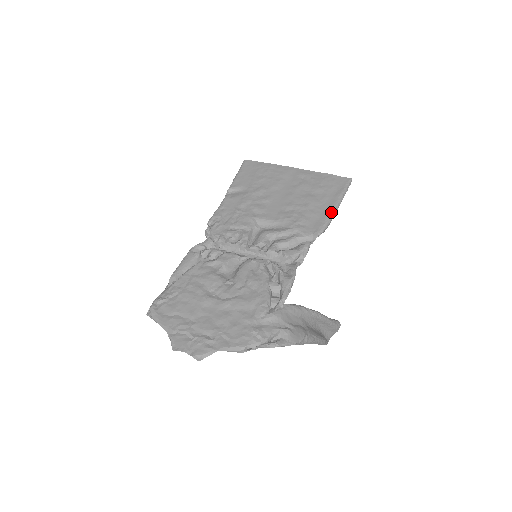
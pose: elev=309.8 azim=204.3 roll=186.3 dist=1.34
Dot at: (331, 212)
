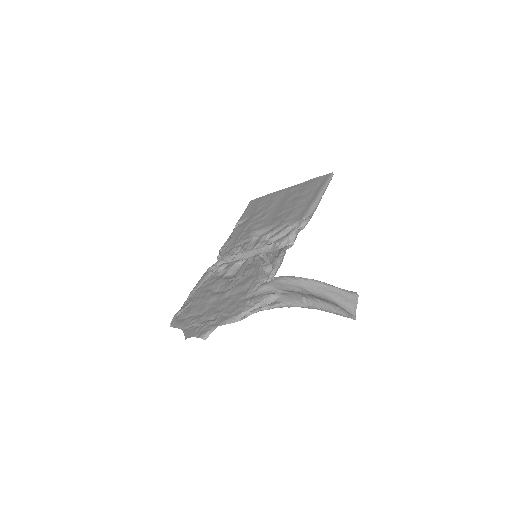
Dot at: (314, 200)
